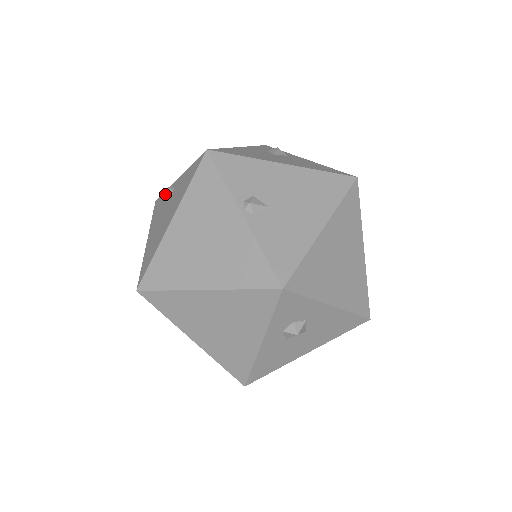
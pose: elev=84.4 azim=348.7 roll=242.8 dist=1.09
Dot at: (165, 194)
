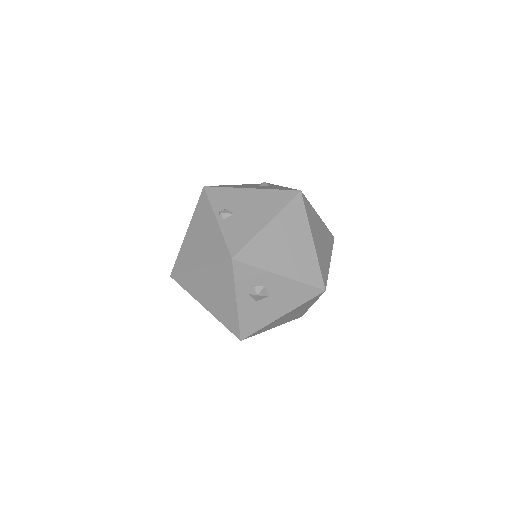
Dot at: occluded
